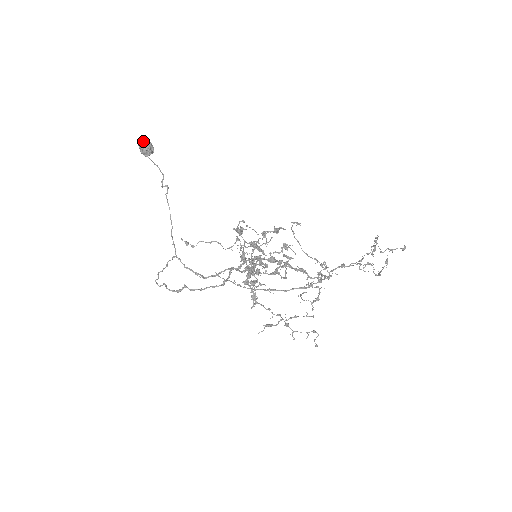
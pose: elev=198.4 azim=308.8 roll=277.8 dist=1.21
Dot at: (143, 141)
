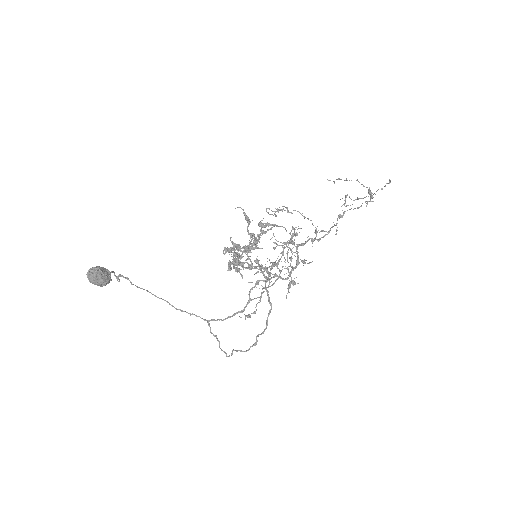
Dot at: (97, 276)
